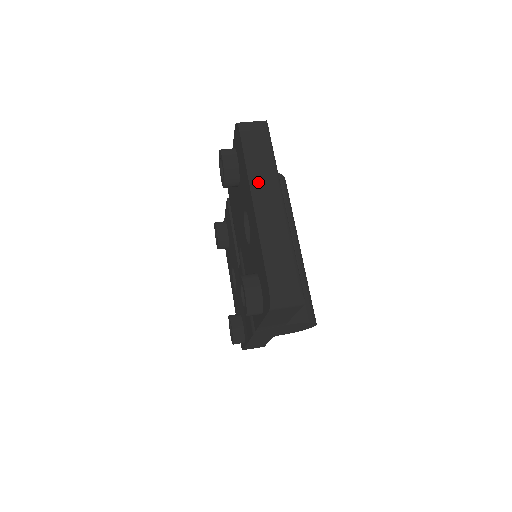
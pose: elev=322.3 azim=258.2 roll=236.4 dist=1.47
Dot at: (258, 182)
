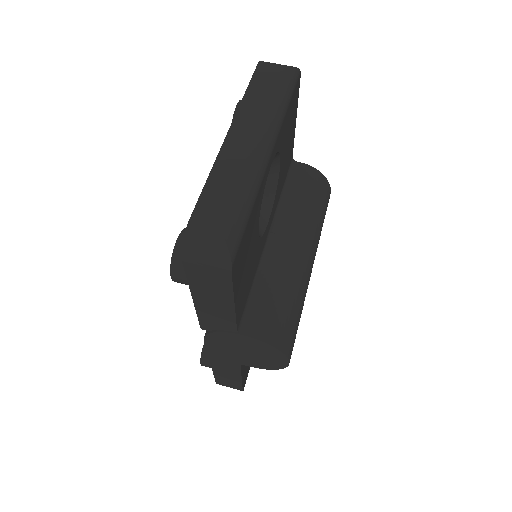
Dot at: (247, 115)
